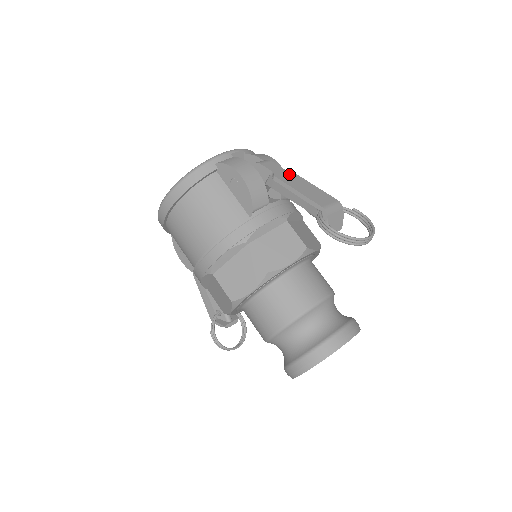
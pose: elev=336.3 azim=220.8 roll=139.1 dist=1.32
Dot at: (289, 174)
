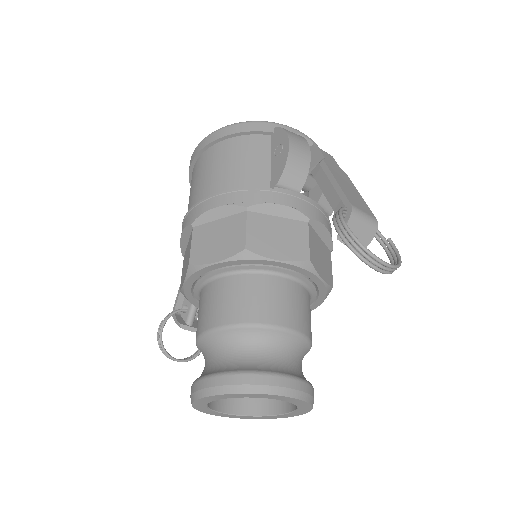
Dot at: (341, 172)
